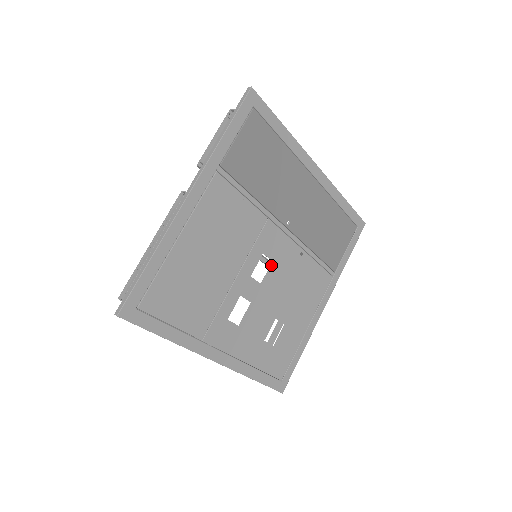
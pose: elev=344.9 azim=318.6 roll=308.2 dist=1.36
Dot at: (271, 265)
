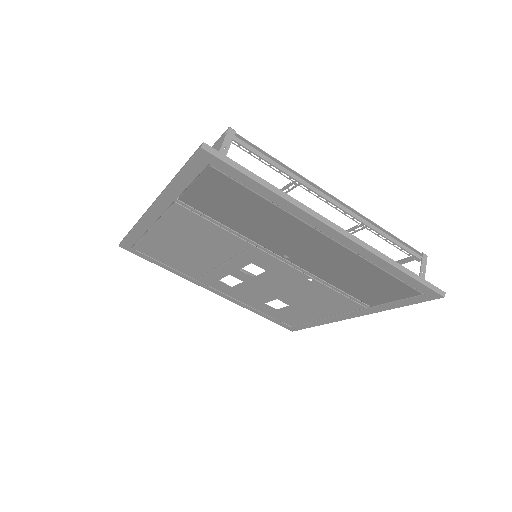
Dot at: (265, 272)
